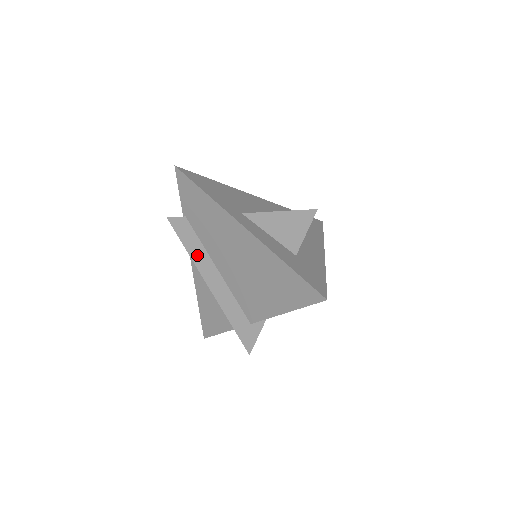
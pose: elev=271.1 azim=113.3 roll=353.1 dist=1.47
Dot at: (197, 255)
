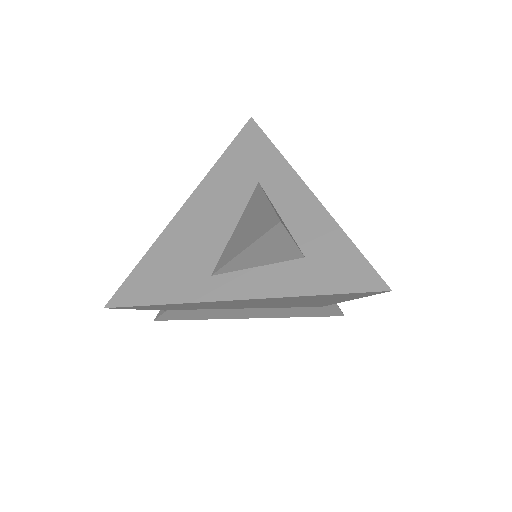
Dot at: (216, 315)
